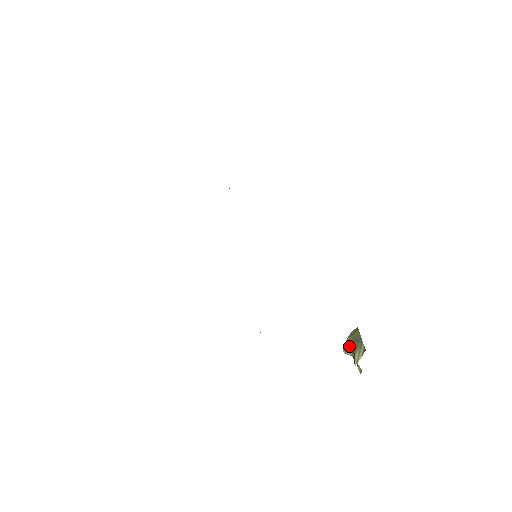
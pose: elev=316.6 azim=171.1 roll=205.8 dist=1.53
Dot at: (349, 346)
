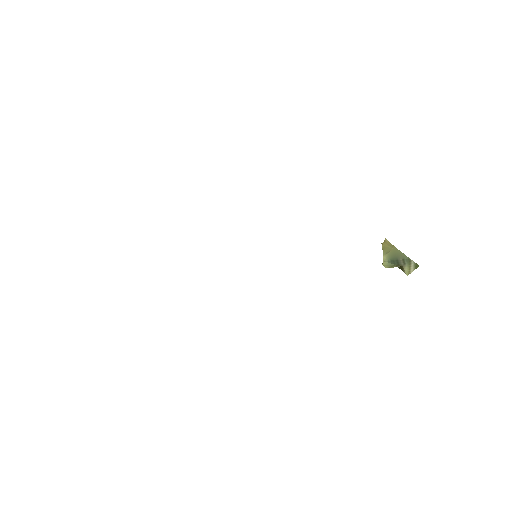
Dot at: (391, 263)
